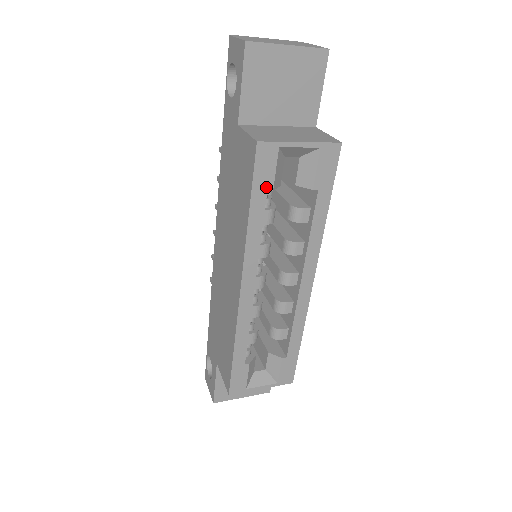
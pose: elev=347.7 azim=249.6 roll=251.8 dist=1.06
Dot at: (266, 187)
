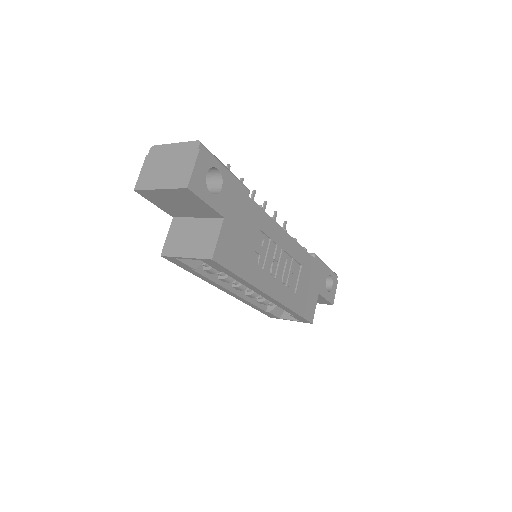
Dot at: (189, 268)
